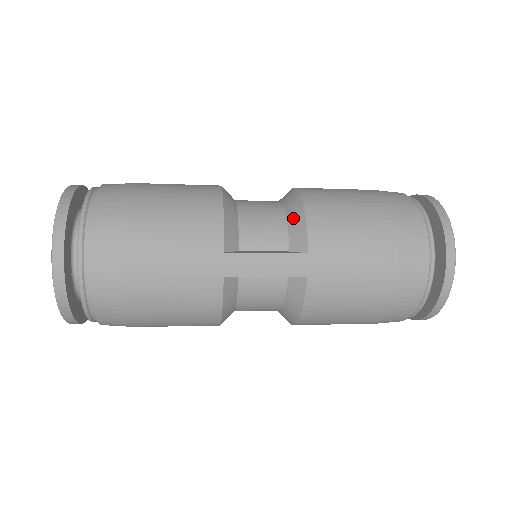
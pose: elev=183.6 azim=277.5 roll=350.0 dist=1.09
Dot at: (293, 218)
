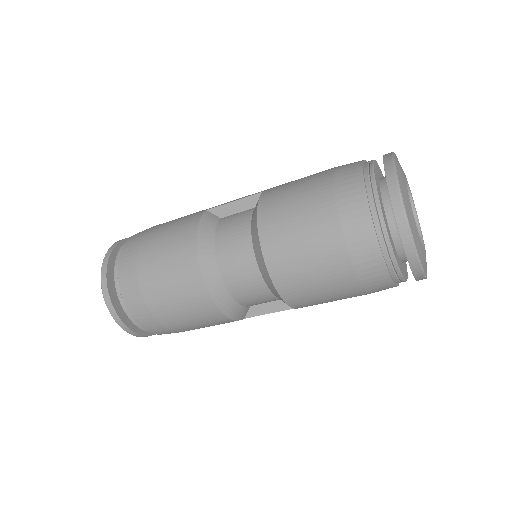
Dot at: occluded
